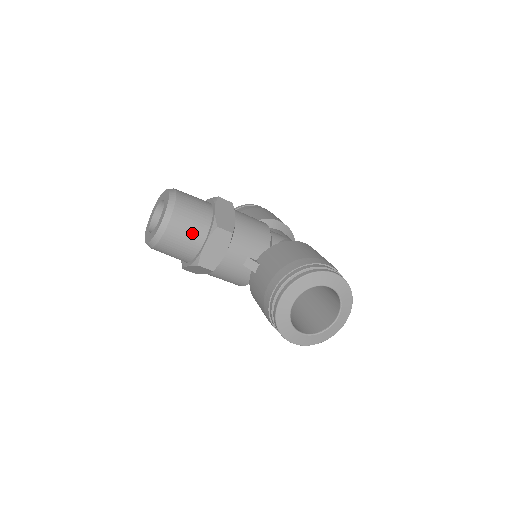
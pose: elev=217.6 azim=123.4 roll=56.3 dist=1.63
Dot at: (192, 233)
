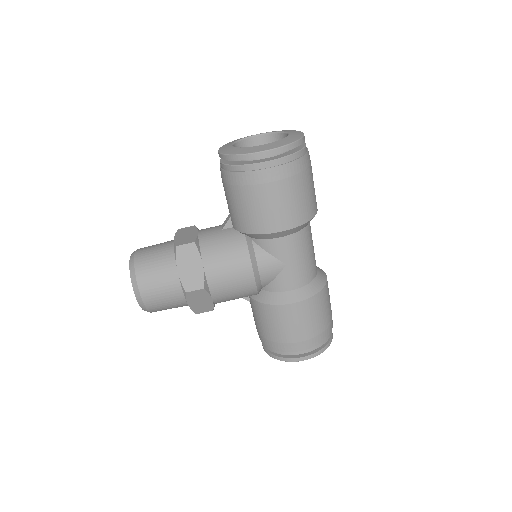
Dot at: (161, 244)
